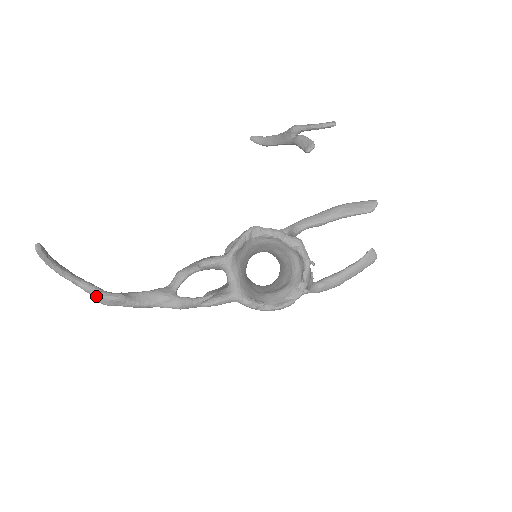
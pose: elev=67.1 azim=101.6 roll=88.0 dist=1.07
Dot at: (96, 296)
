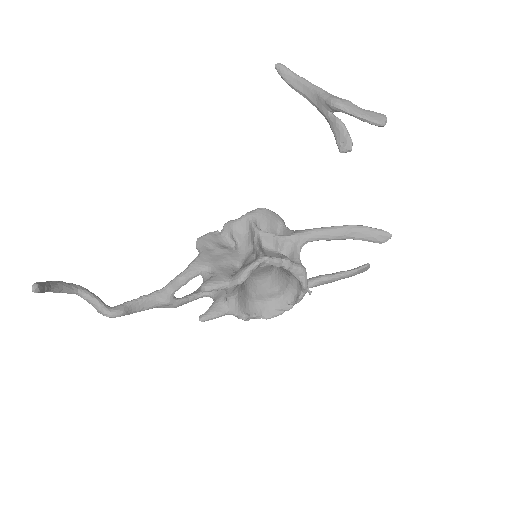
Dot at: (96, 309)
